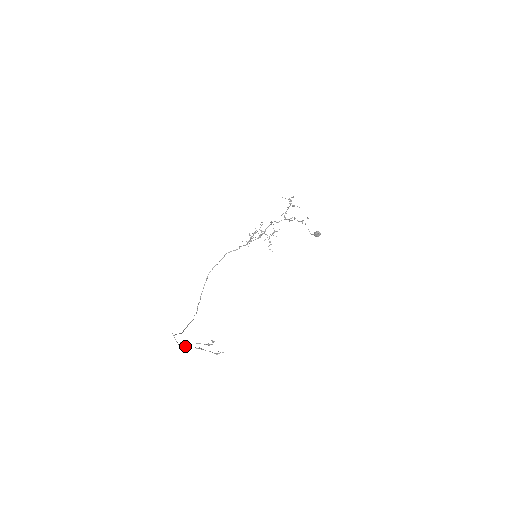
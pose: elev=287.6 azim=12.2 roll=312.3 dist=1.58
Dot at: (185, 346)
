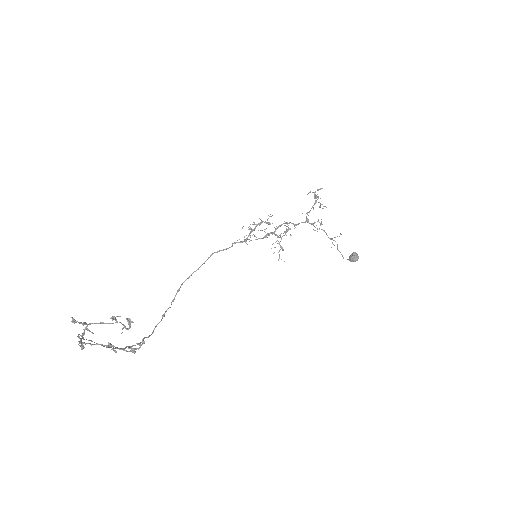
Dot at: occluded
